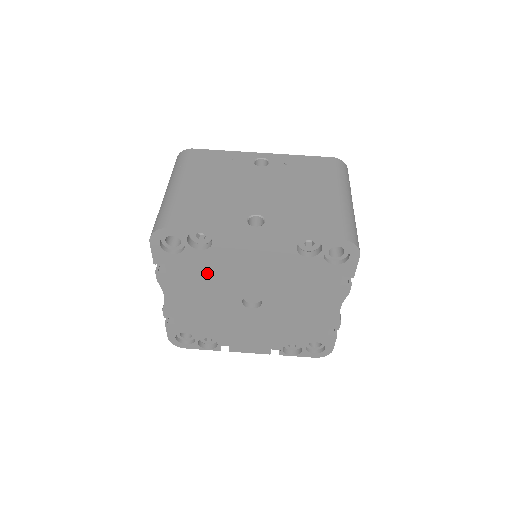
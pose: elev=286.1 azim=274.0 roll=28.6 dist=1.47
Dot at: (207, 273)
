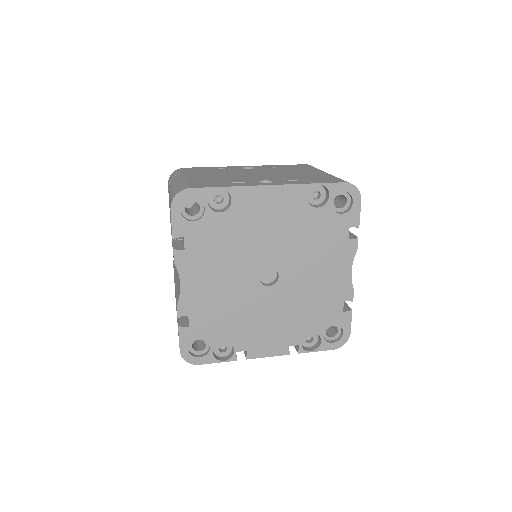
Dot at: (225, 243)
